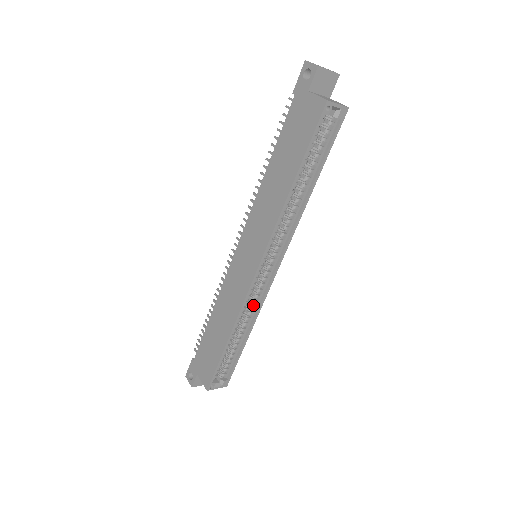
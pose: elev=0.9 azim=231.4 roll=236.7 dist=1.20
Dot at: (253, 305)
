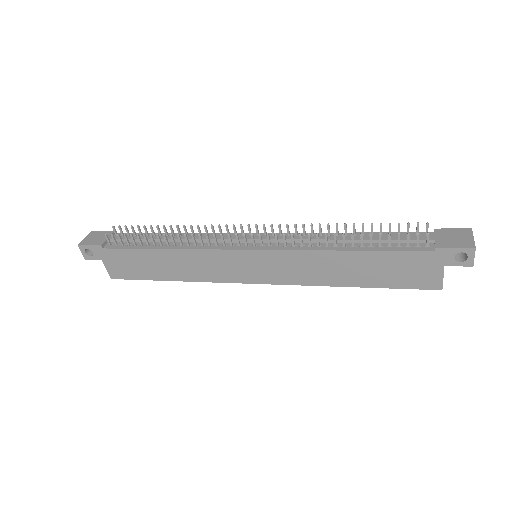
Dot at: occluded
